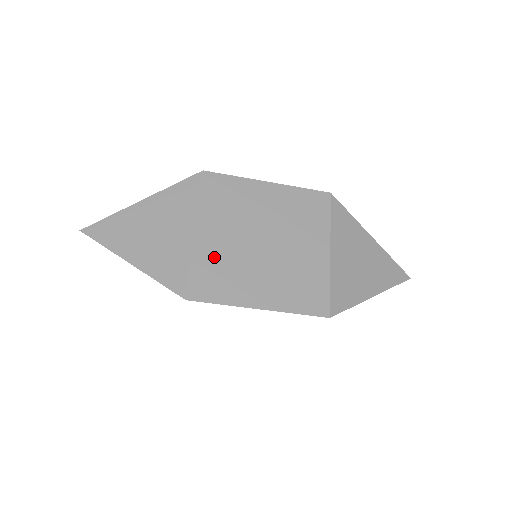
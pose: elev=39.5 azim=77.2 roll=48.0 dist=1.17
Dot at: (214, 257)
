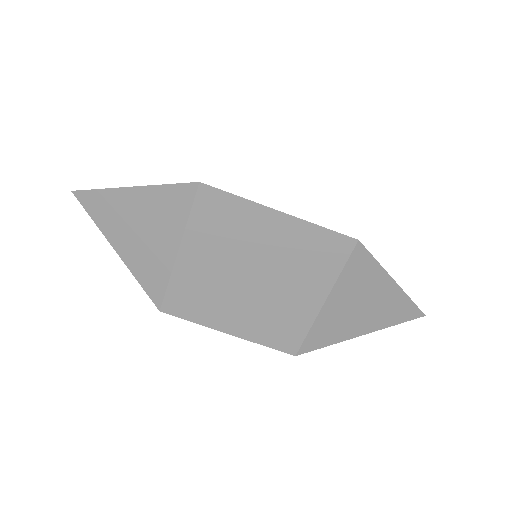
Dot at: occluded
